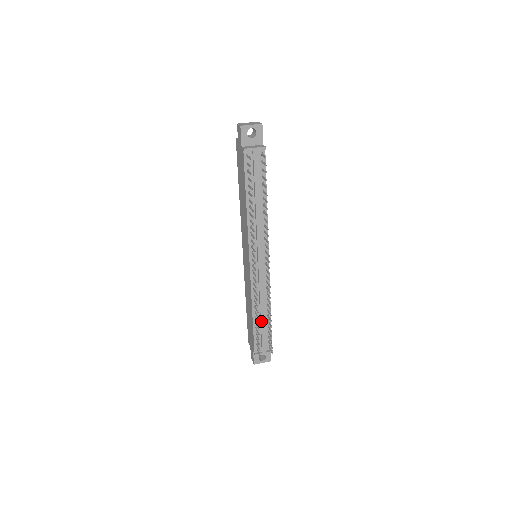
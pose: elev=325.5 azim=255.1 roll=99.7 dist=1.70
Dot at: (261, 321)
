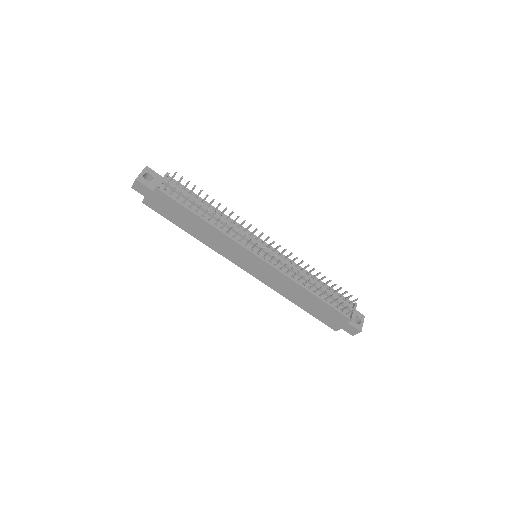
Dot at: occluded
